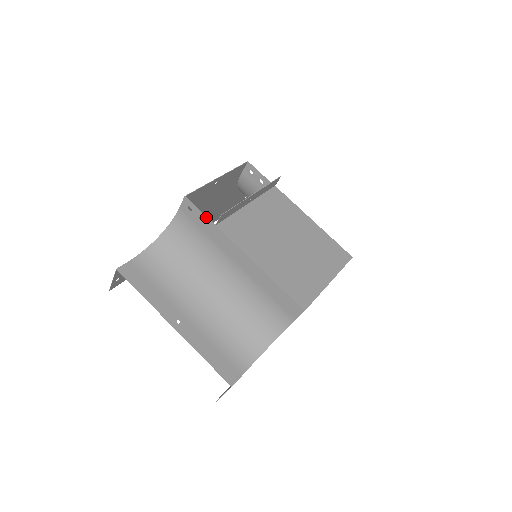
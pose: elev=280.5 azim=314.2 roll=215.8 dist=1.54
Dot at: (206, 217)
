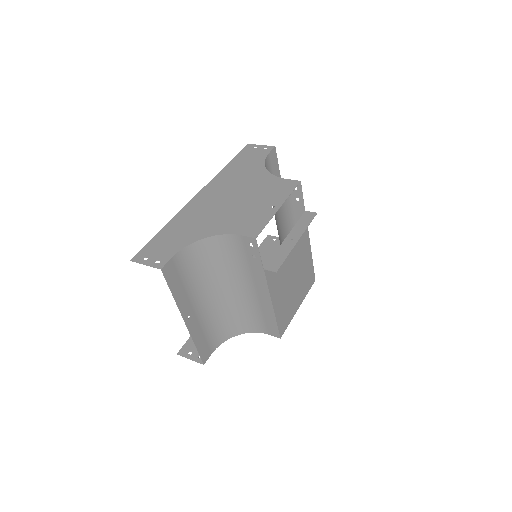
Dot at: (261, 260)
